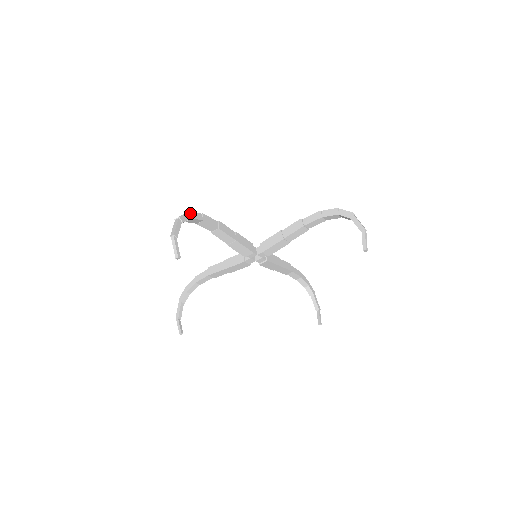
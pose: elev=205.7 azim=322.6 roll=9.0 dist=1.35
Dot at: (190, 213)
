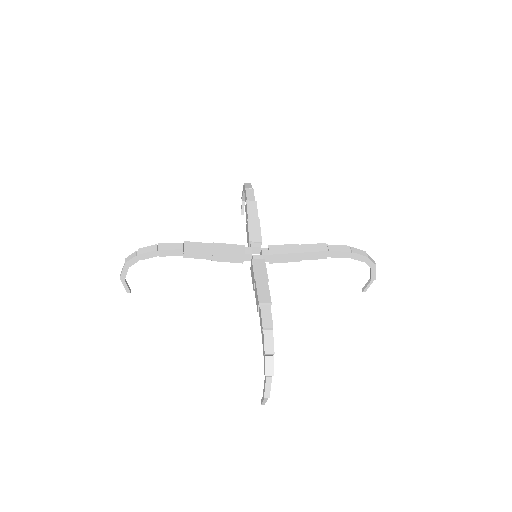
Dot at: (139, 256)
